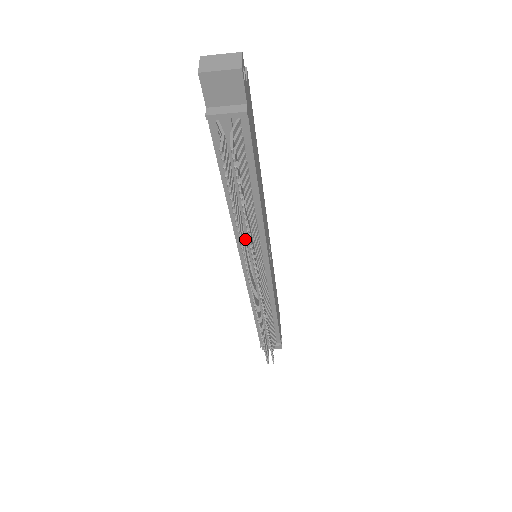
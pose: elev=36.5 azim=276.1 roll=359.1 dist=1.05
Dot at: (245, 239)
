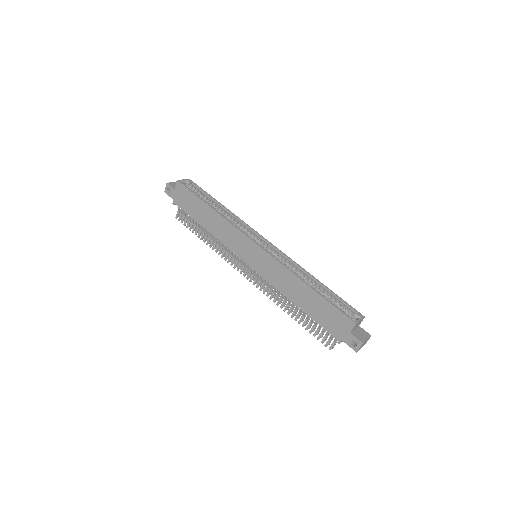
Dot at: (279, 296)
